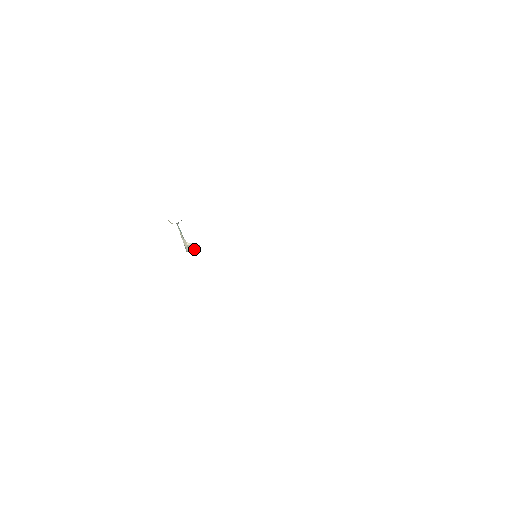
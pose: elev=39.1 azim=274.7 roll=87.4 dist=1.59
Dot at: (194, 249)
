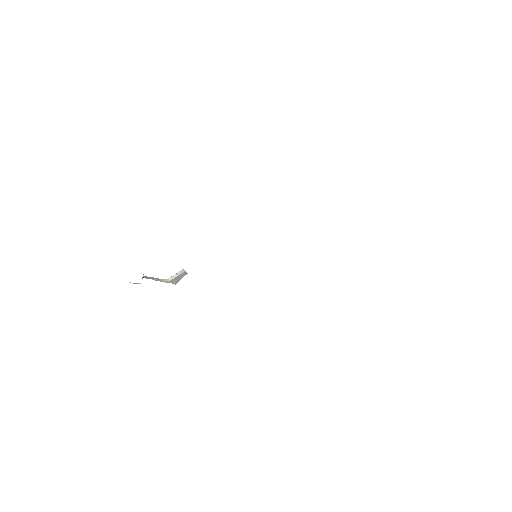
Dot at: (180, 277)
